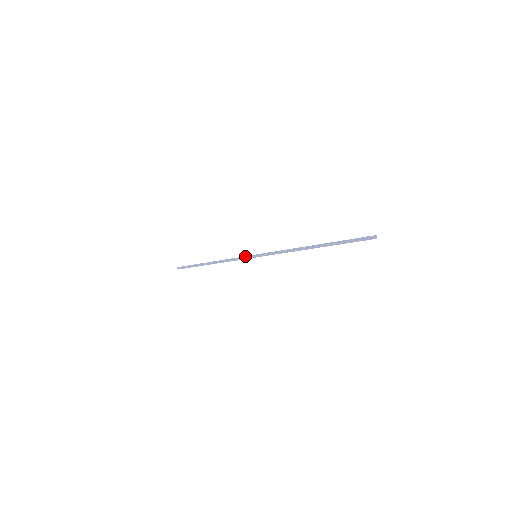
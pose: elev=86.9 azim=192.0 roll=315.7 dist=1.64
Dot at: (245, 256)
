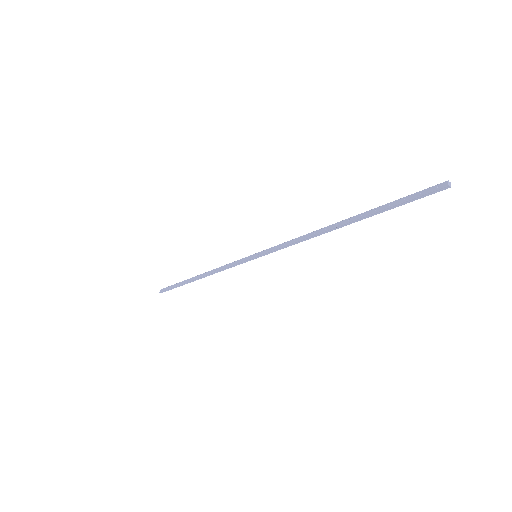
Dot at: (242, 258)
